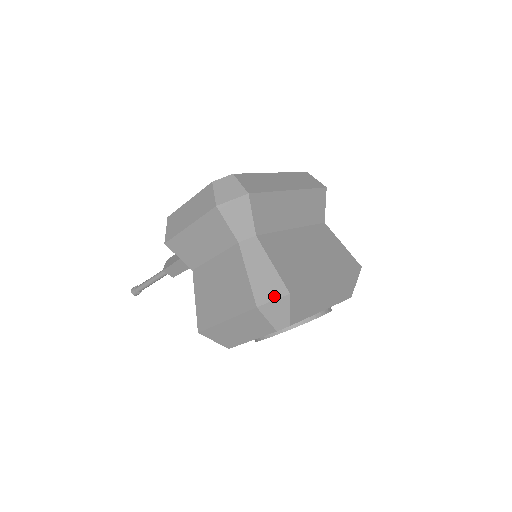
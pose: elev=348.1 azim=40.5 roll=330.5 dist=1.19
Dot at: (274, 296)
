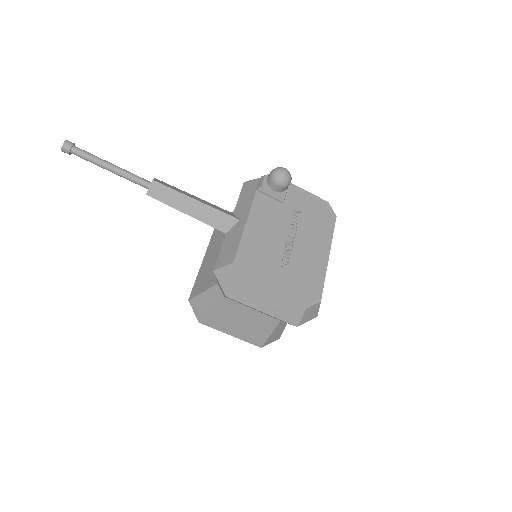
Dot at: (273, 341)
